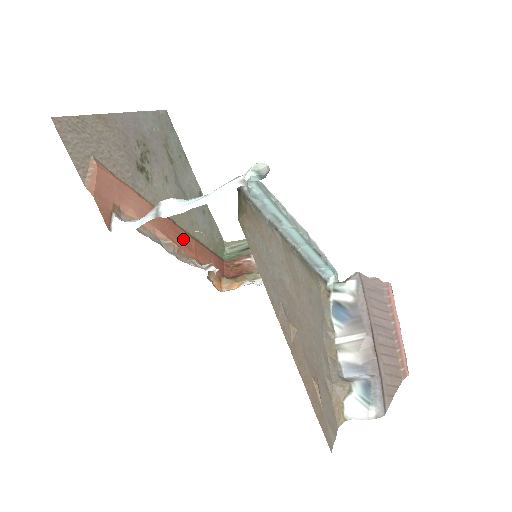
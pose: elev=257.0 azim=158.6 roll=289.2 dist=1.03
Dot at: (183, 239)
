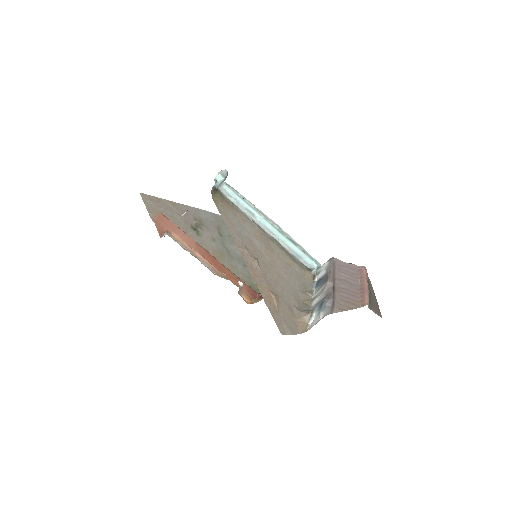
Dot at: (219, 266)
